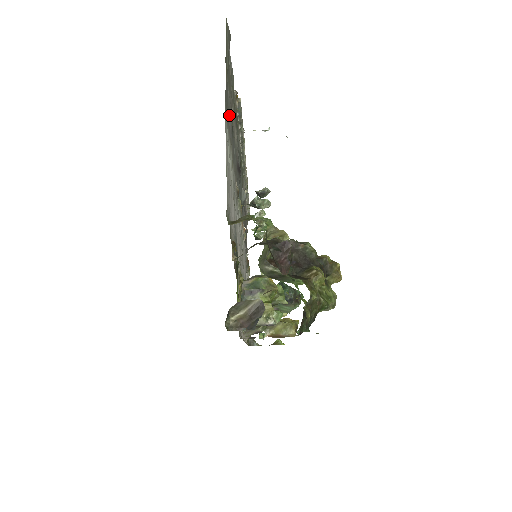
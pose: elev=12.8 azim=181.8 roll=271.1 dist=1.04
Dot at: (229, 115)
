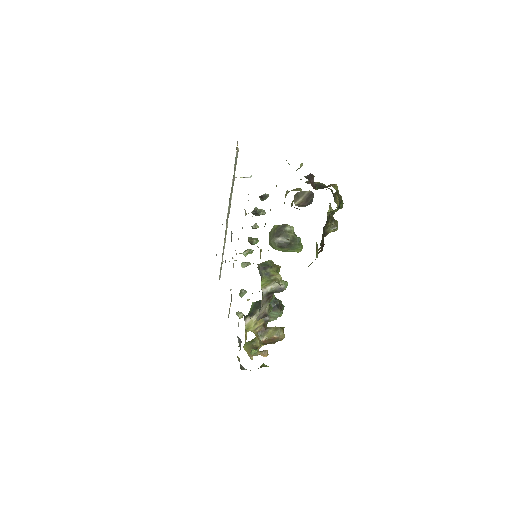
Dot at: occluded
